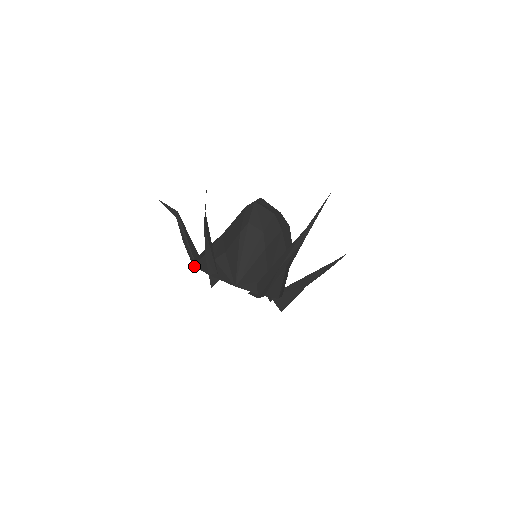
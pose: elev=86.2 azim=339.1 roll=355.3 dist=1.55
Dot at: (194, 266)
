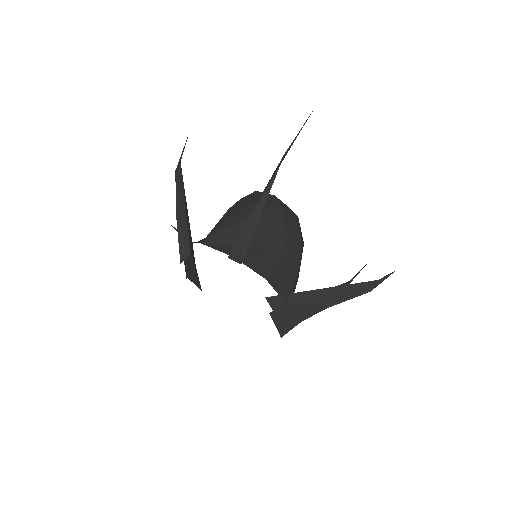
Dot at: occluded
